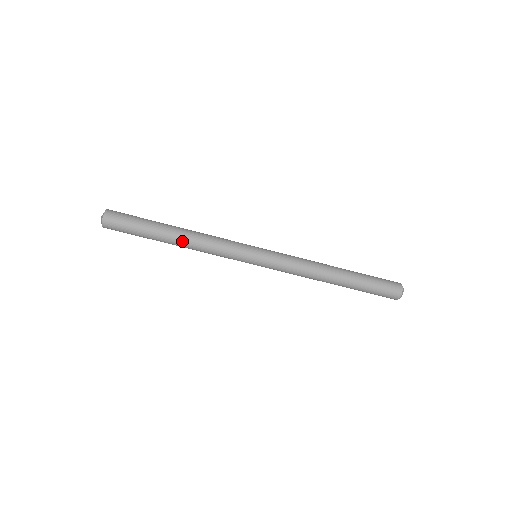
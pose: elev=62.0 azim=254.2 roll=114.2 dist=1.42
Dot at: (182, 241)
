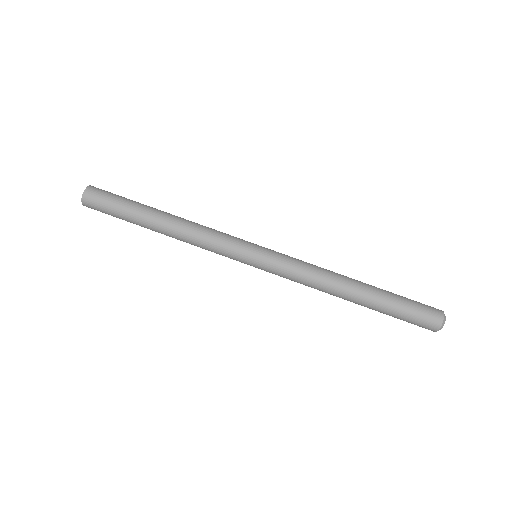
Dot at: (173, 217)
